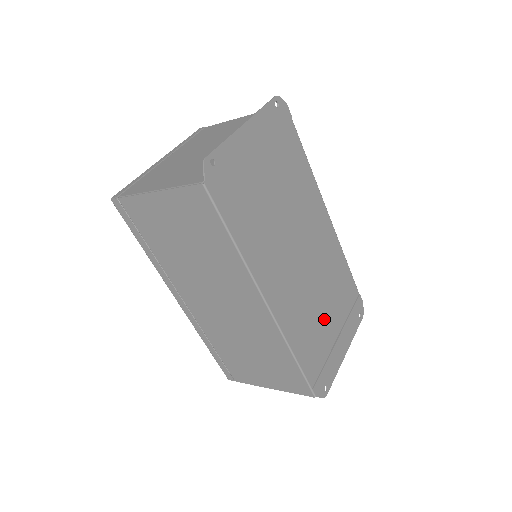
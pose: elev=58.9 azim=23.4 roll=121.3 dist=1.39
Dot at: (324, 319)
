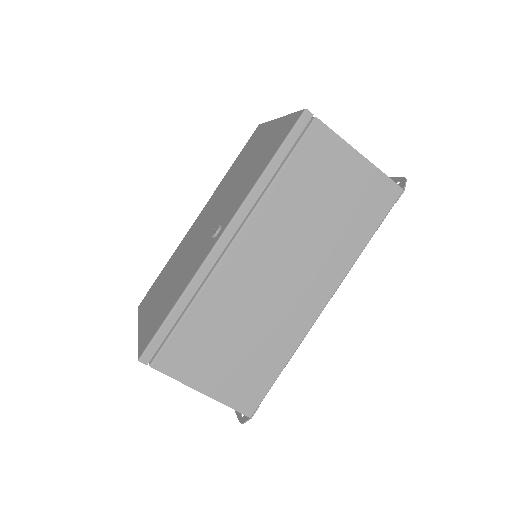
Dot at: occluded
